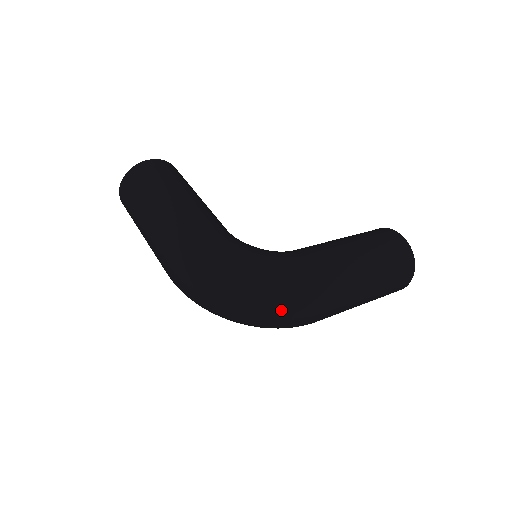
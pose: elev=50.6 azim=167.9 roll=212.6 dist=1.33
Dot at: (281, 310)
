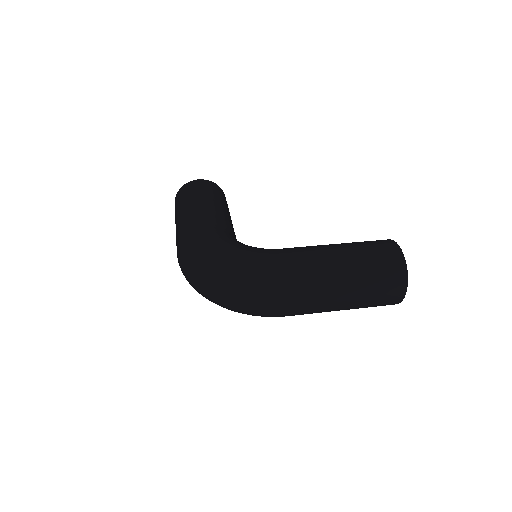
Dot at: (244, 294)
